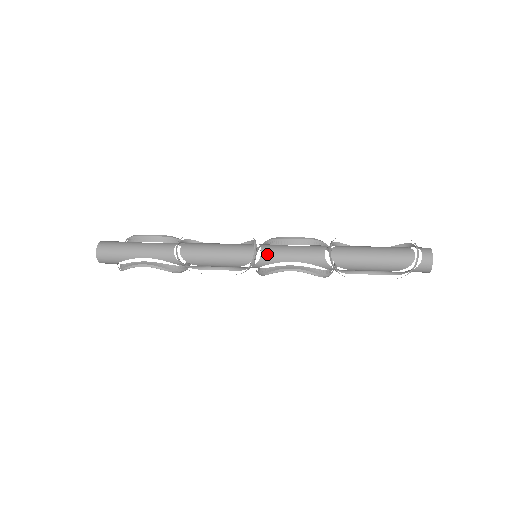
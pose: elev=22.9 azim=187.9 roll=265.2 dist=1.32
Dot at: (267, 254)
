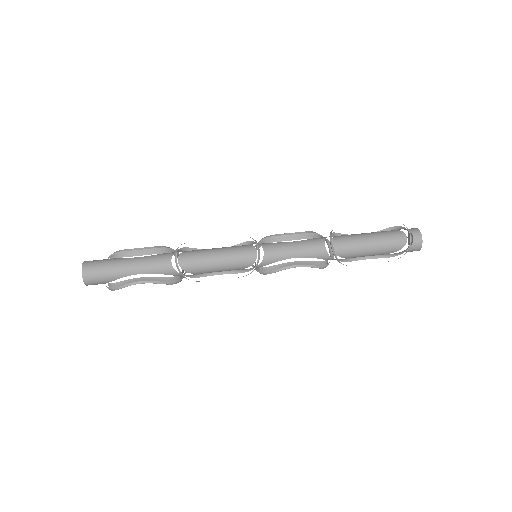
Dot at: (270, 254)
